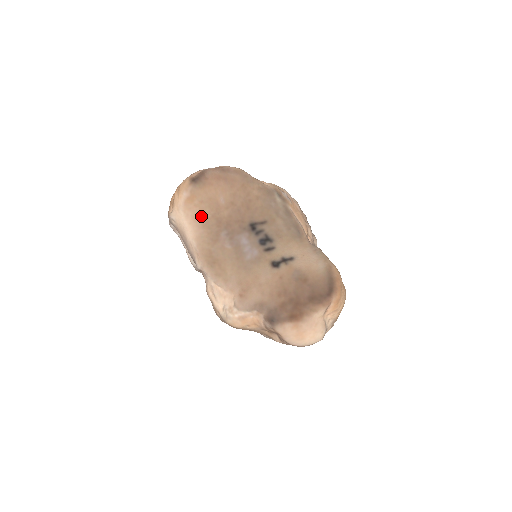
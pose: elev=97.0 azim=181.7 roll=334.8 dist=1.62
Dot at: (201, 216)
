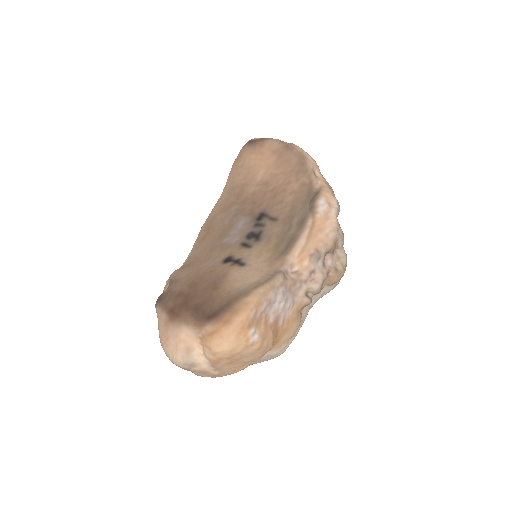
Dot at: (235, 180)
